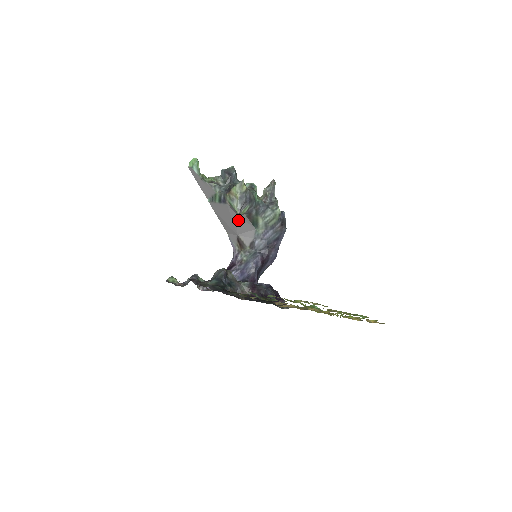
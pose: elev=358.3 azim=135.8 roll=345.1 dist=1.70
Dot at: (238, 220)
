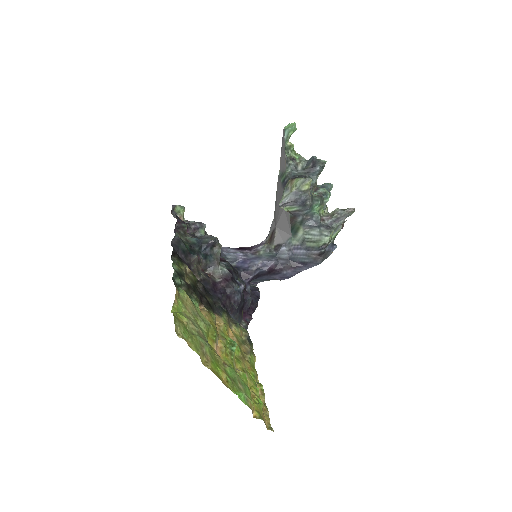
Dot at: (283, 213)
